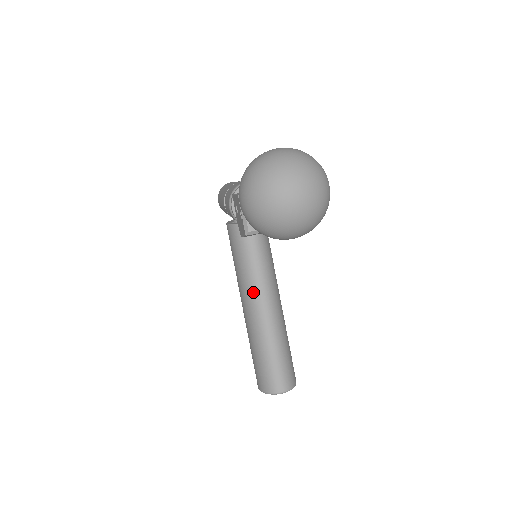
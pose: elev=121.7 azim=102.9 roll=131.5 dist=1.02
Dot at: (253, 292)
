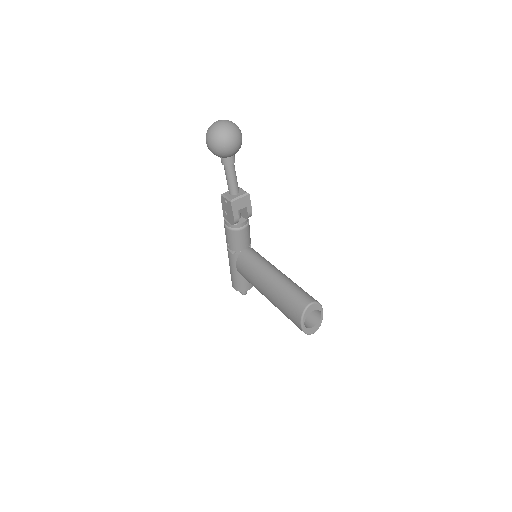
Dot at: (264, 272)
